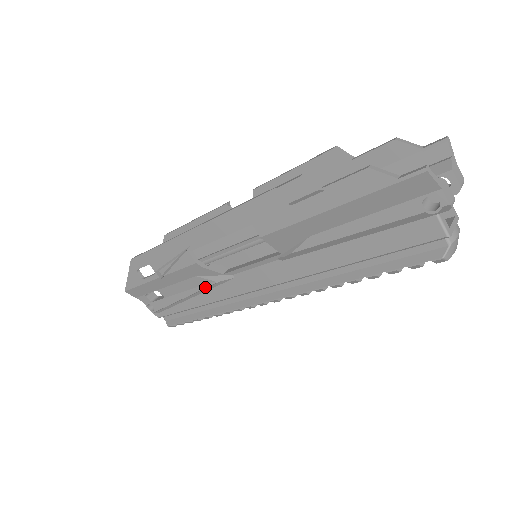
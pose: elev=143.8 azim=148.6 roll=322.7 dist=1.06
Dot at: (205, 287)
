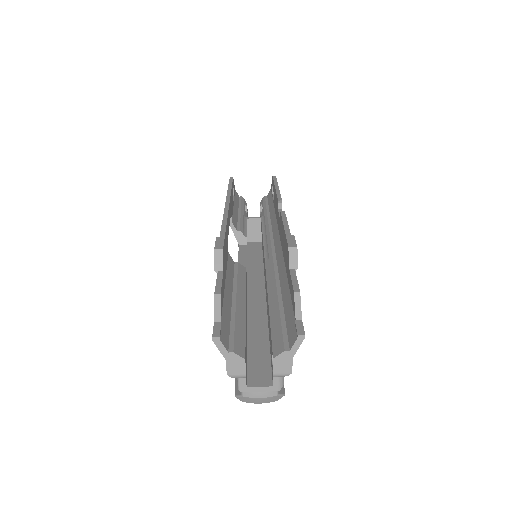
Dot at: occluded
